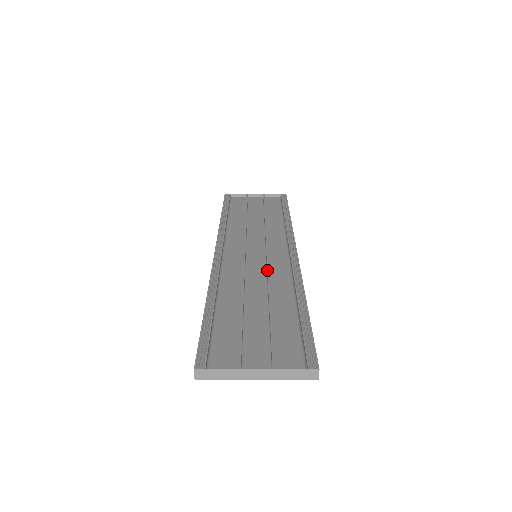
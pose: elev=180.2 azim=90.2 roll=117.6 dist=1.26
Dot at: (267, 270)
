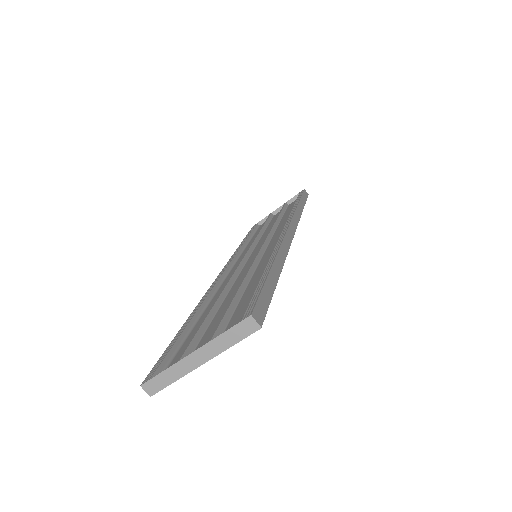
Dot at: occluded
